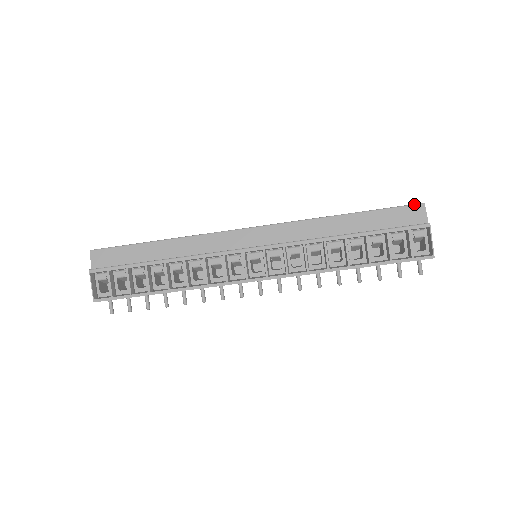
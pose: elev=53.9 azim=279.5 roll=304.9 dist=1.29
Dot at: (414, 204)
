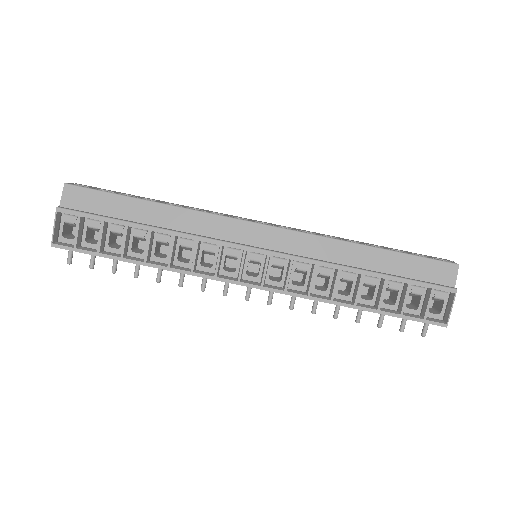
Dot at: (448, 262)
